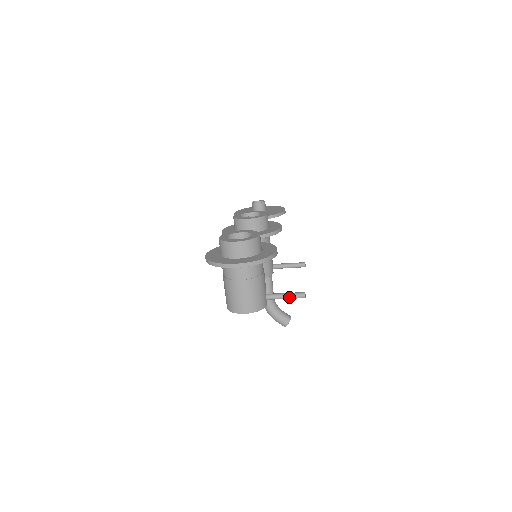
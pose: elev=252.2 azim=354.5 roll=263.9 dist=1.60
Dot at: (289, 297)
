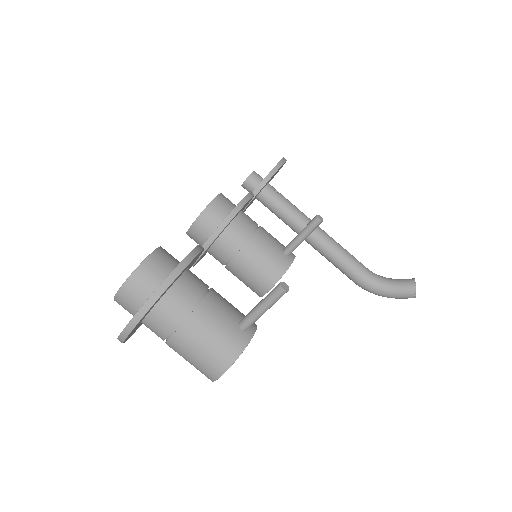
Dot at: (265, 307)
